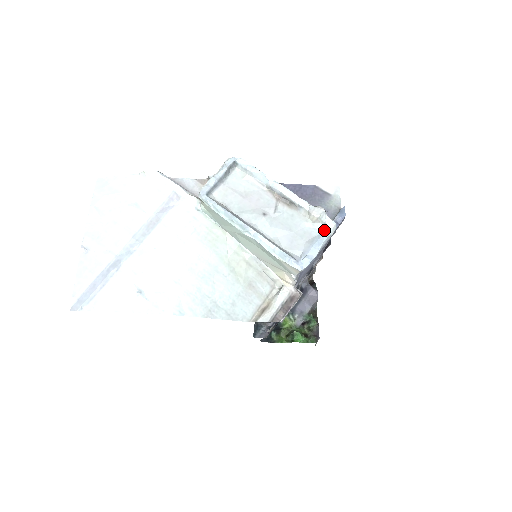
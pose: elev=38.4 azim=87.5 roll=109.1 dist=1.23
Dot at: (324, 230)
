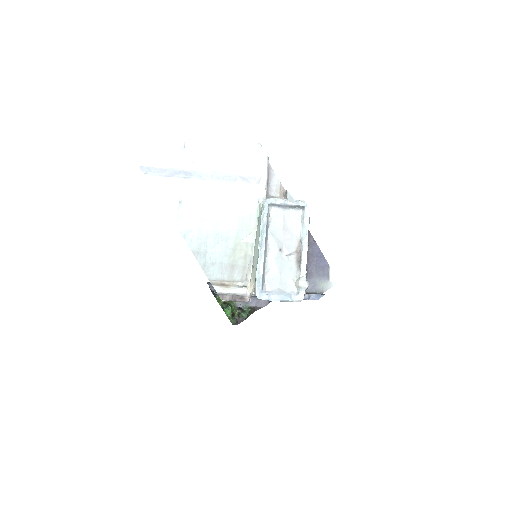
Dot at: (294, 295)
